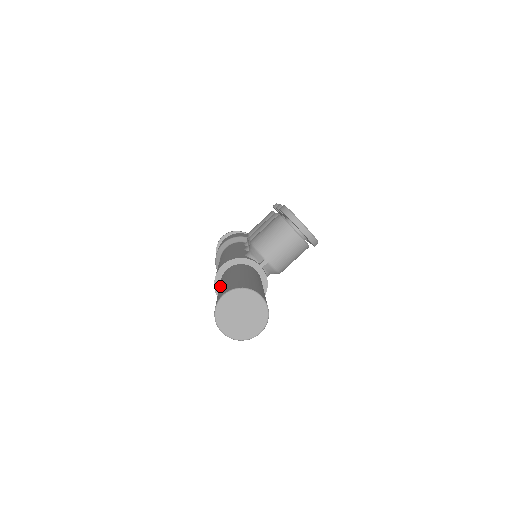
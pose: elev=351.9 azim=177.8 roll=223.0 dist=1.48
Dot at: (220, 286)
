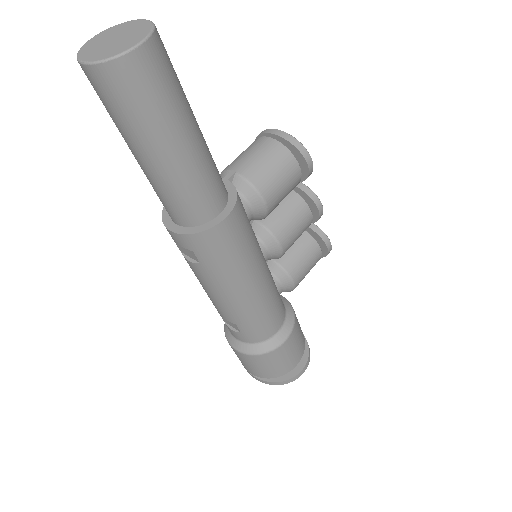
Dot at: occluded
